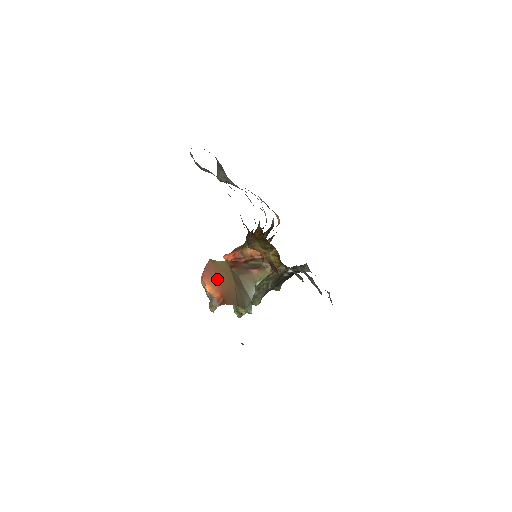
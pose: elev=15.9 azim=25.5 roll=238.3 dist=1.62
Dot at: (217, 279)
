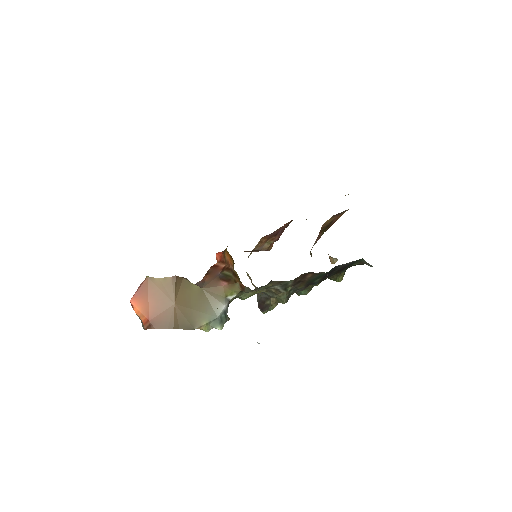
Dot at: (149, 300)
